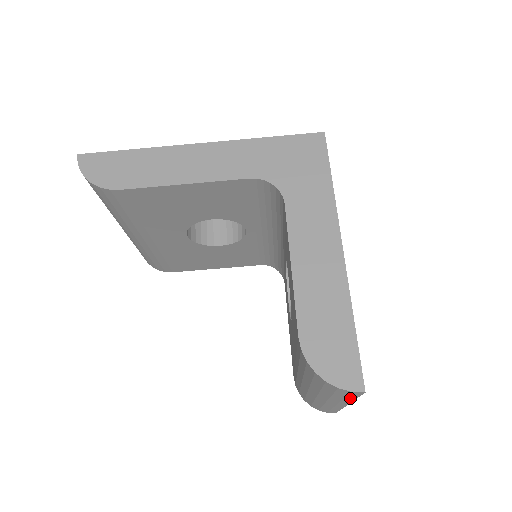
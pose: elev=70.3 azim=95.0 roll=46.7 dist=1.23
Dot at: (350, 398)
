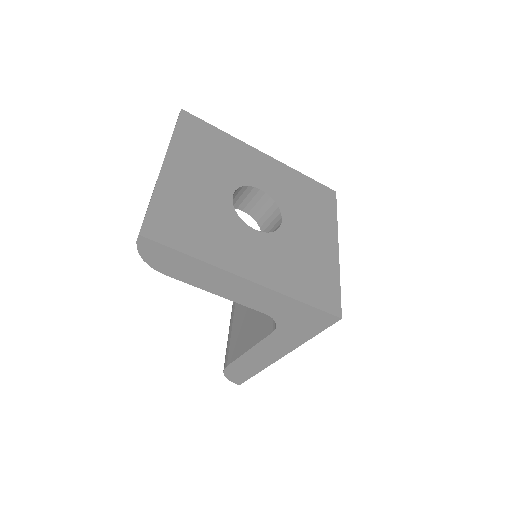
Dot at: occluded
